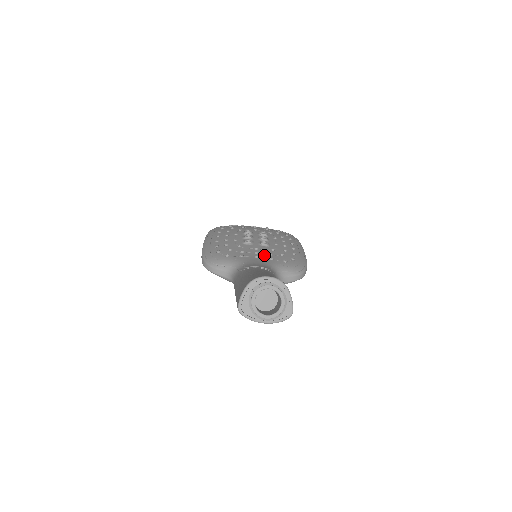
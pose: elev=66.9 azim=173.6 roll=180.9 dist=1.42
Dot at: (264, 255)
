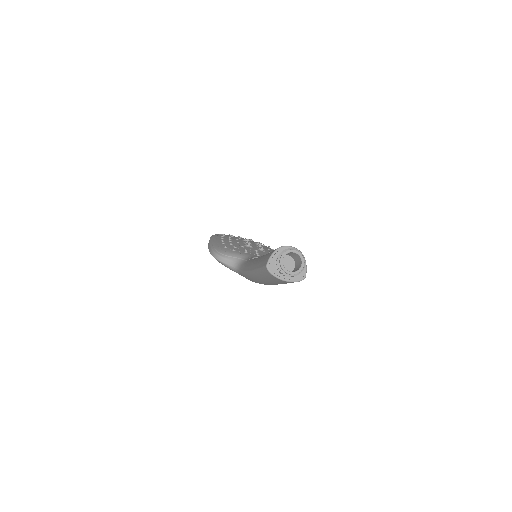
Dot at: occluded
